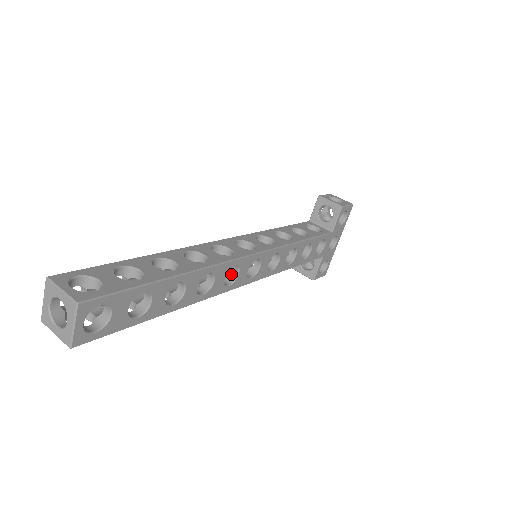
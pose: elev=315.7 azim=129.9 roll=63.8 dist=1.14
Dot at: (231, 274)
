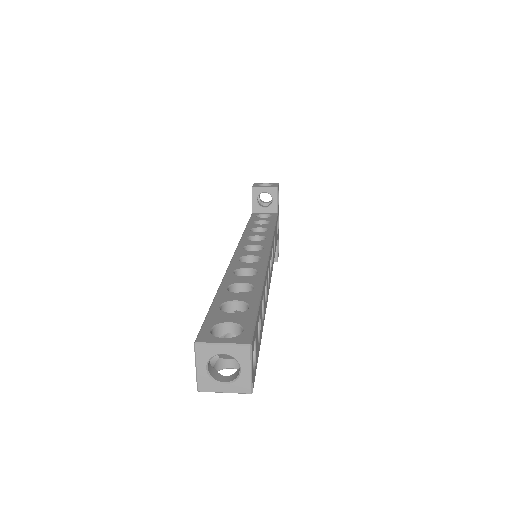
Dot at: occluded
